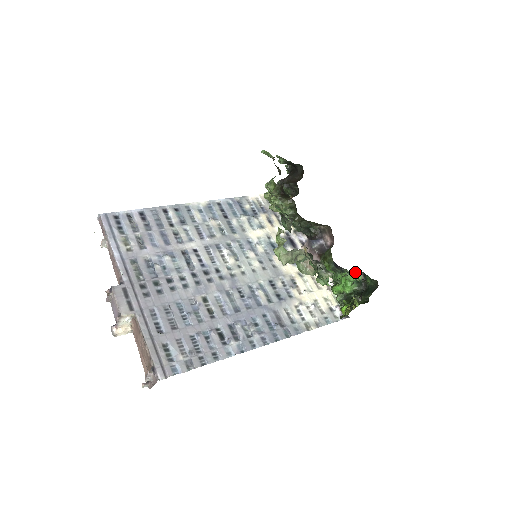
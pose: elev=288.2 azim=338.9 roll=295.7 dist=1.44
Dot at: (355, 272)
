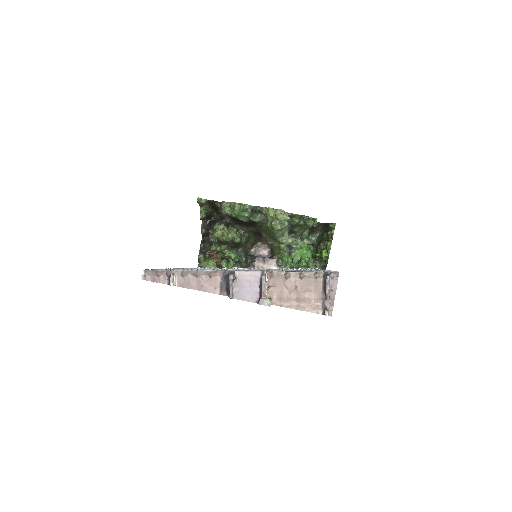
Dot at: occluded
